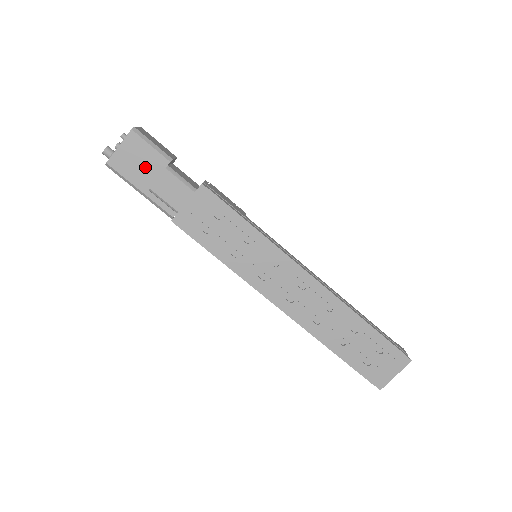
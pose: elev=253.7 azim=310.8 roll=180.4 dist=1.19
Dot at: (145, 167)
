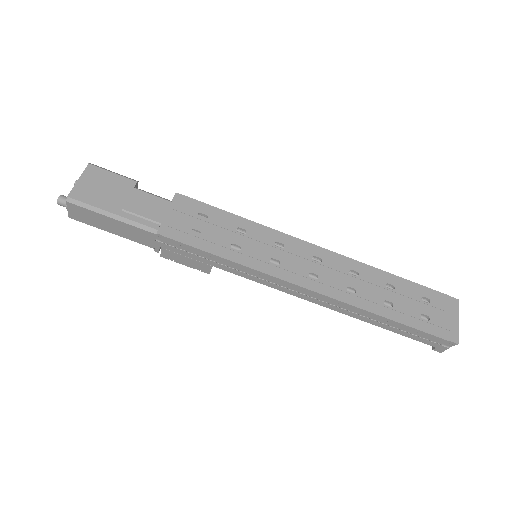
Dot at: (112, 191)
